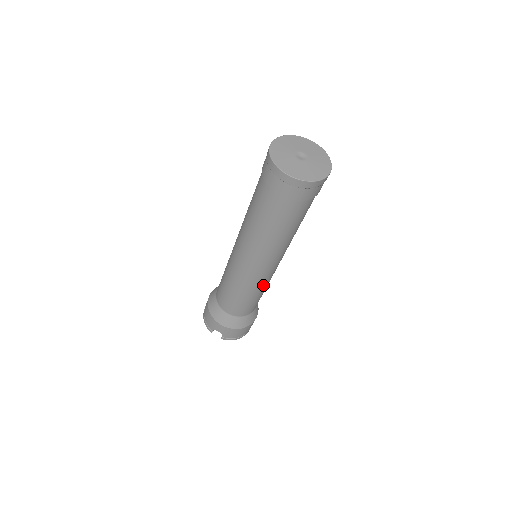
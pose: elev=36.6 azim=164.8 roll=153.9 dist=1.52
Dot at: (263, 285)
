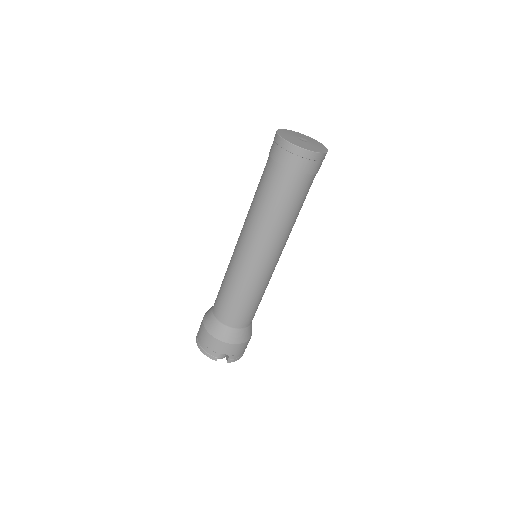
Dot at: (268, 281)
